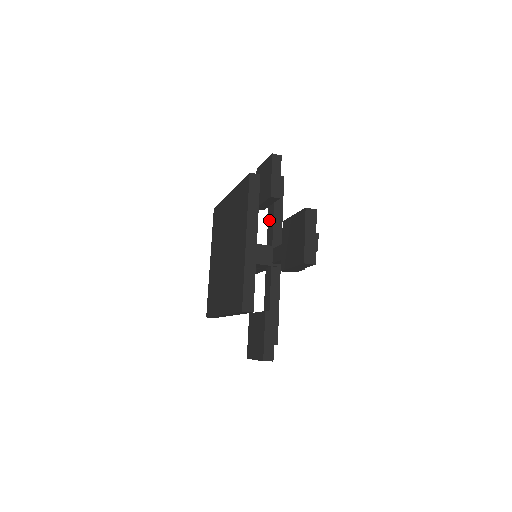
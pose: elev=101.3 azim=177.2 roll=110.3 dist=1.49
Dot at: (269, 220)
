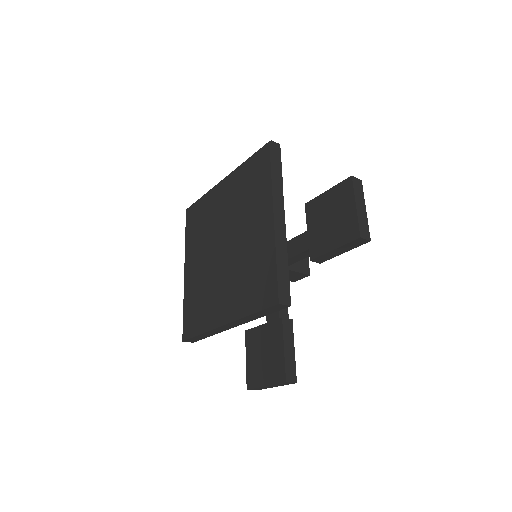
Dot at: occluded
